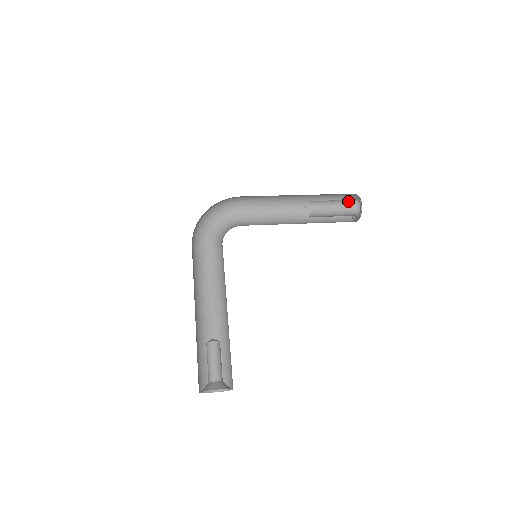
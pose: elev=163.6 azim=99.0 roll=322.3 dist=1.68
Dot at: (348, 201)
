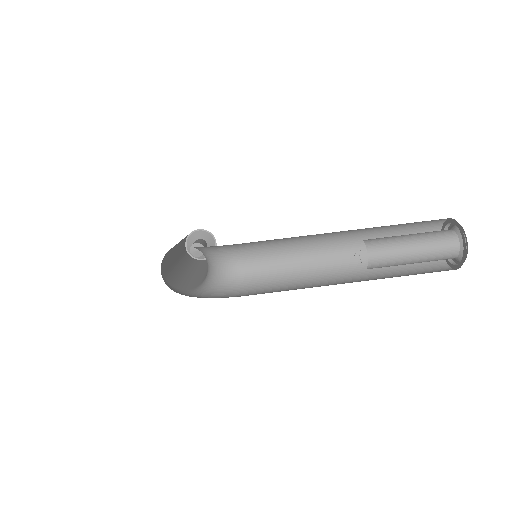
Dot at: occluded
